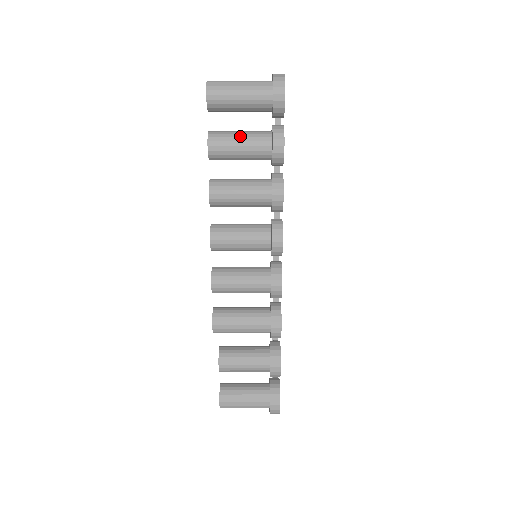
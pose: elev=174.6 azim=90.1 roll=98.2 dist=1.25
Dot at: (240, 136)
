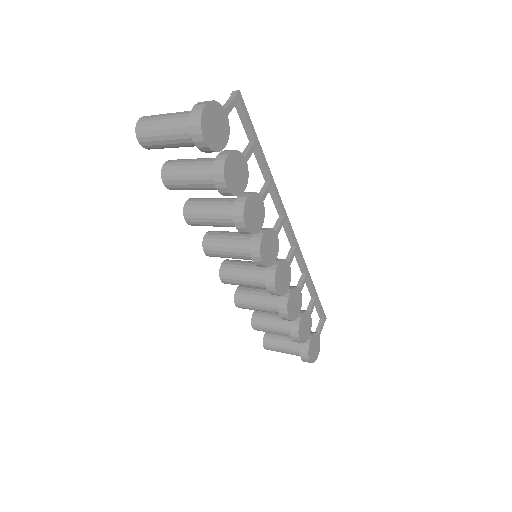
Dot at: (188, 174)
